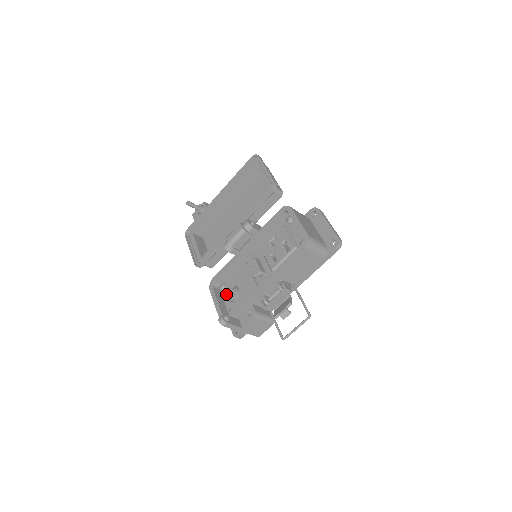
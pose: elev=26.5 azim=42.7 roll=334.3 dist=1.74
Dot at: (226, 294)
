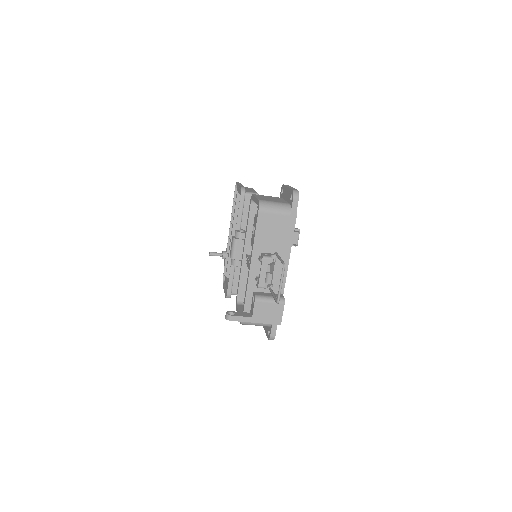
Dot at: occluded
